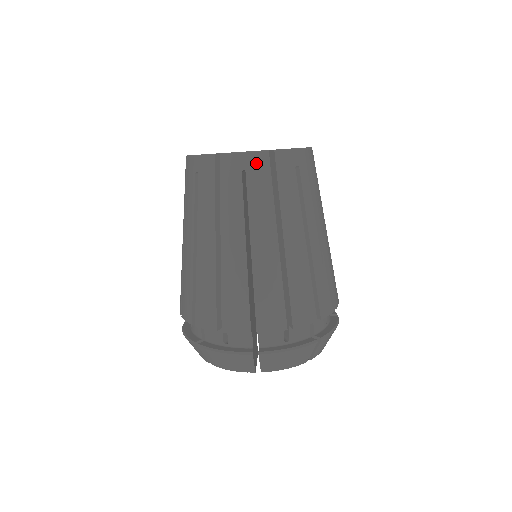
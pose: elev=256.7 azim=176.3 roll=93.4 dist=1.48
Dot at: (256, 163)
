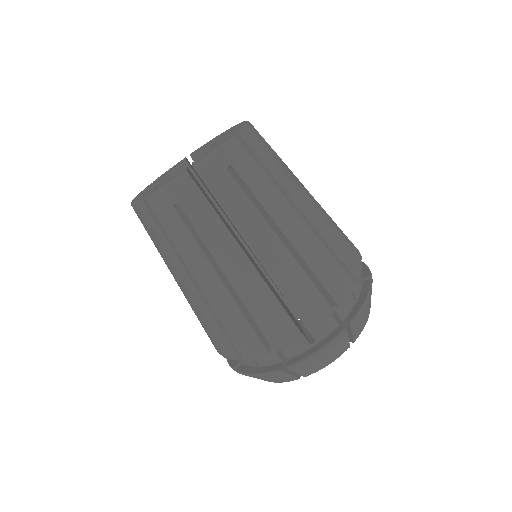
Dot at: (182, 192)
